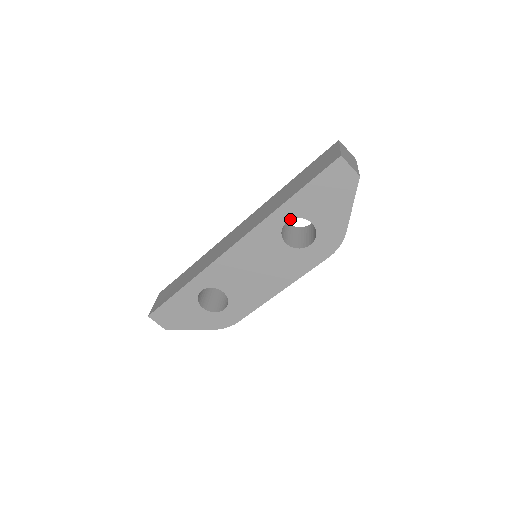
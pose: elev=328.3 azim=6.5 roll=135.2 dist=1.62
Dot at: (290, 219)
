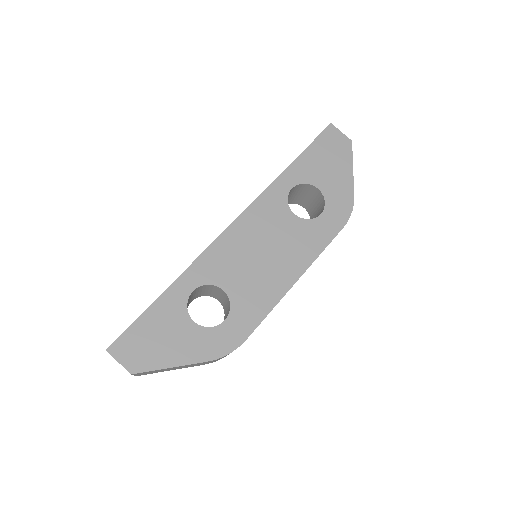
Dot at: (295, 185)
